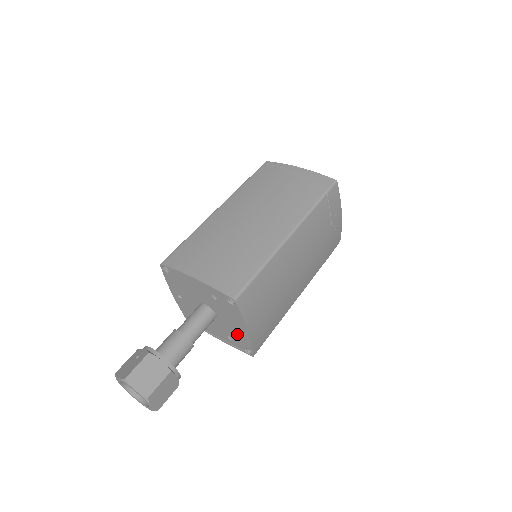
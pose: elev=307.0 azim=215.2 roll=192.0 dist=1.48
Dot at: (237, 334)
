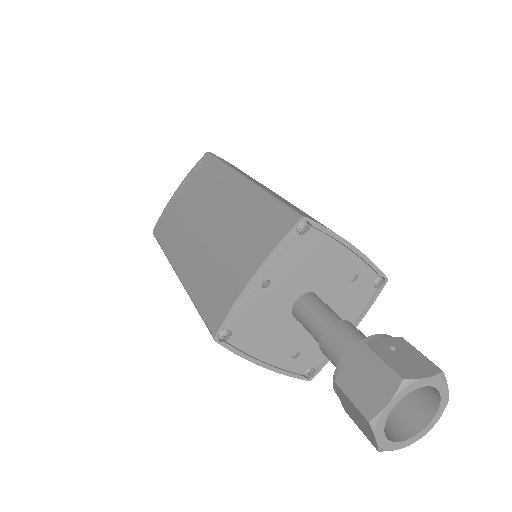
Dot at: occluded
